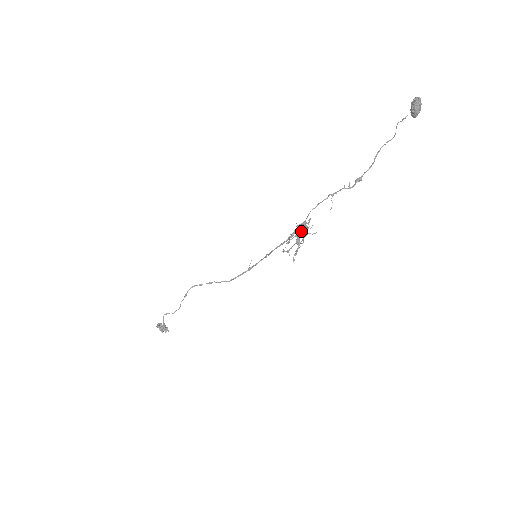
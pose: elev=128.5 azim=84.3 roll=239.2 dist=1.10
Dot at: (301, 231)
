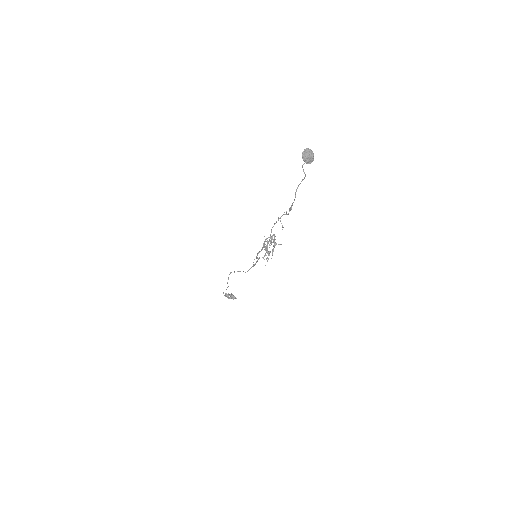
Dot at: (267, 244)
